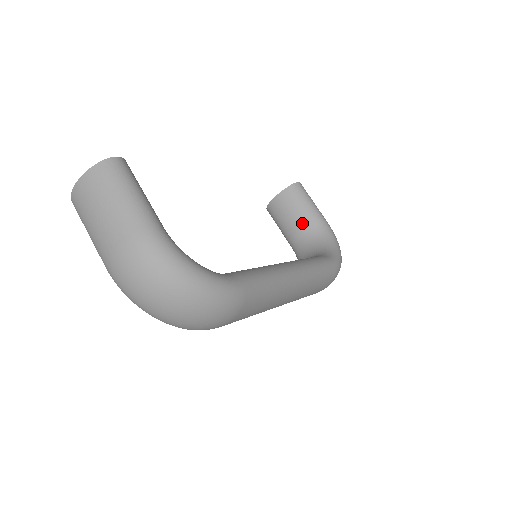
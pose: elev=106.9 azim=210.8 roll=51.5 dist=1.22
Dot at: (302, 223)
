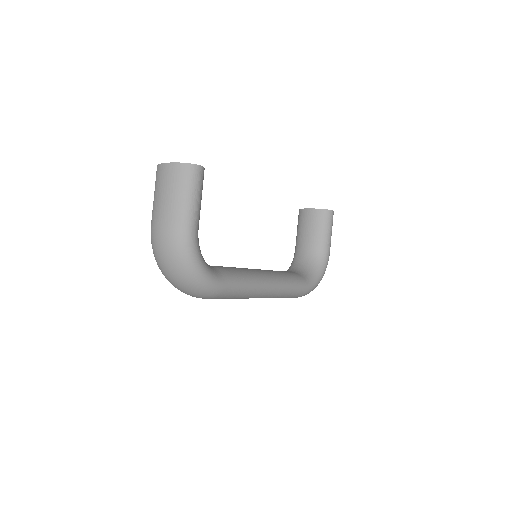
Dot at: (312, 241)
